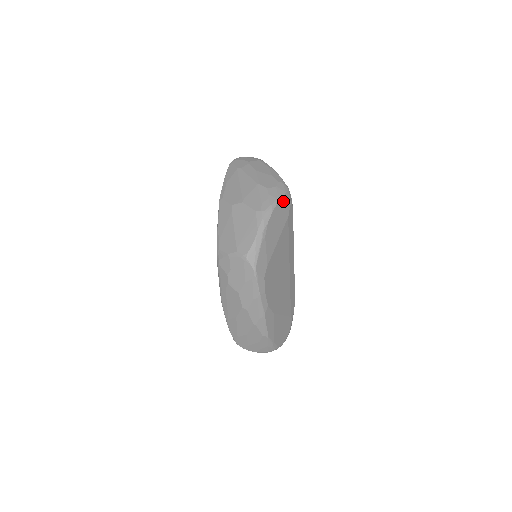
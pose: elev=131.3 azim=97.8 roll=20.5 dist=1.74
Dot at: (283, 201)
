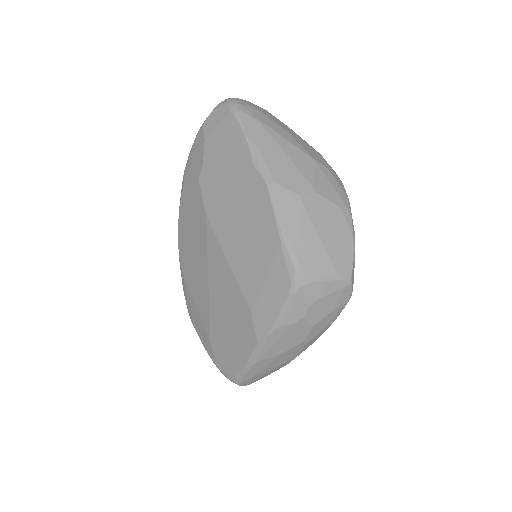
Dot at: occluded
